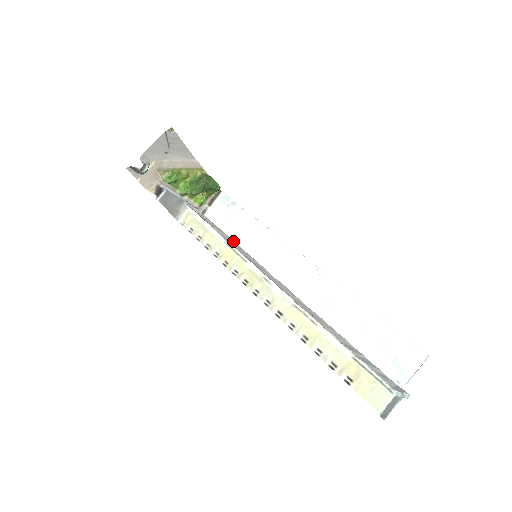
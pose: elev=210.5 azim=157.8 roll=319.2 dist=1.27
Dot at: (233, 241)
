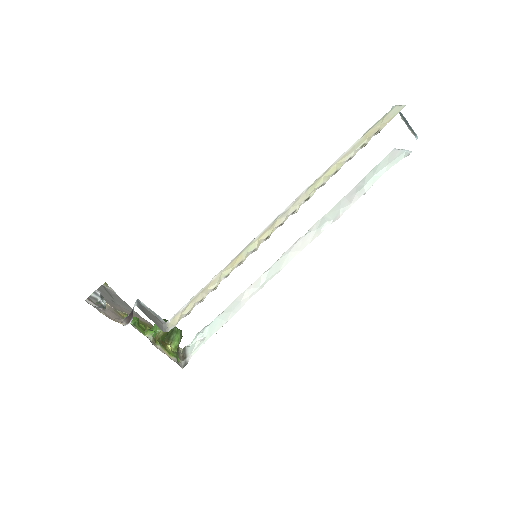
Dot at: occluded
